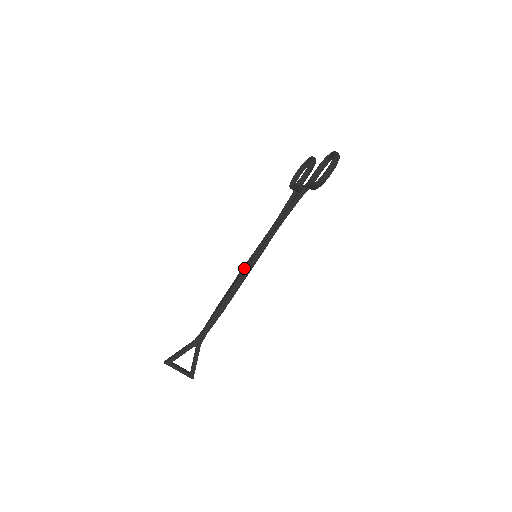
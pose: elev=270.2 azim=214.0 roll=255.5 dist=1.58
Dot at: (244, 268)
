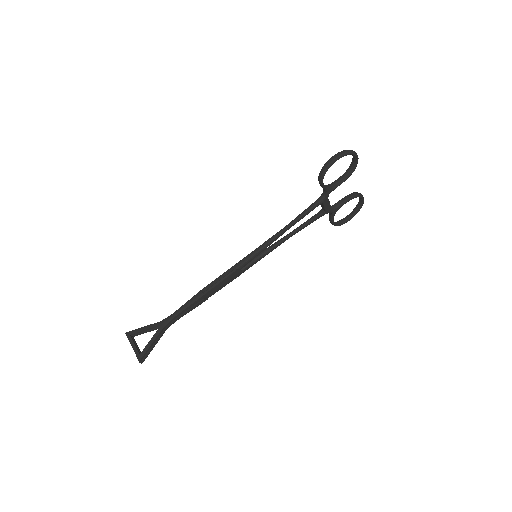
Dot at: occluded
